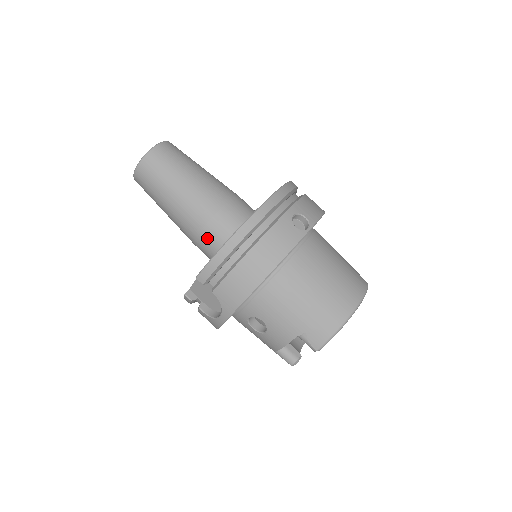
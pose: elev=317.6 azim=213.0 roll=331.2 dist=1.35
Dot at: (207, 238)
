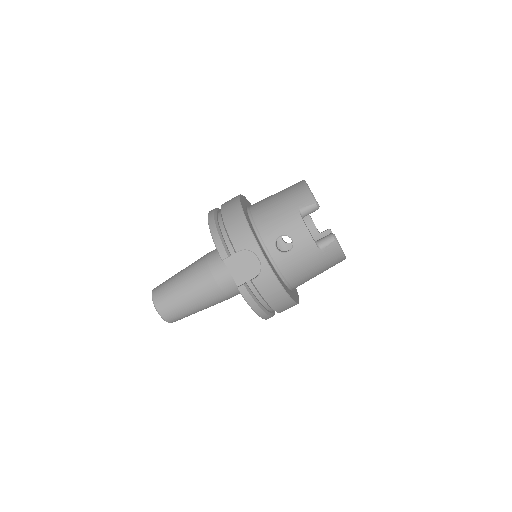
Dot at: (217, 269)
